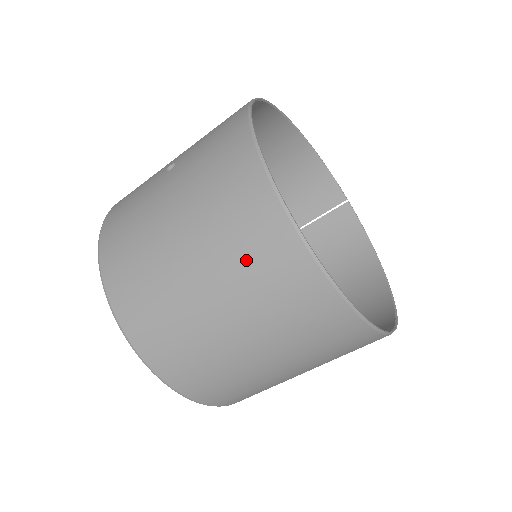
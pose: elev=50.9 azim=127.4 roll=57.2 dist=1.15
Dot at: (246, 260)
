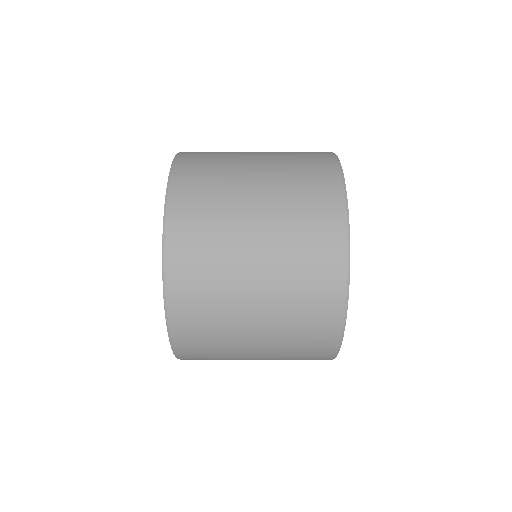
Dot at: (301, 205)
